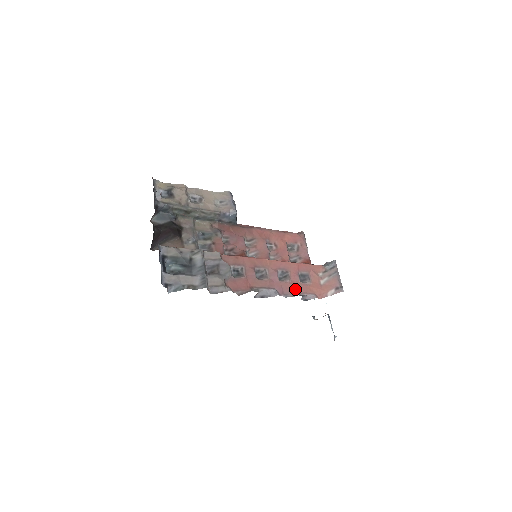
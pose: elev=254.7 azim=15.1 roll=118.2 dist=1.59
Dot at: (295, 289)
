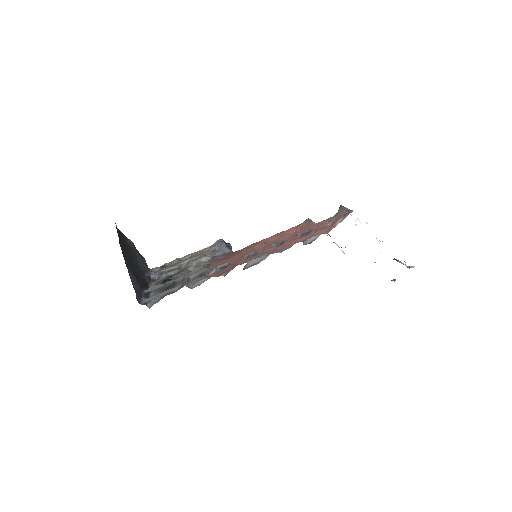
Dot at: (293, 243)
